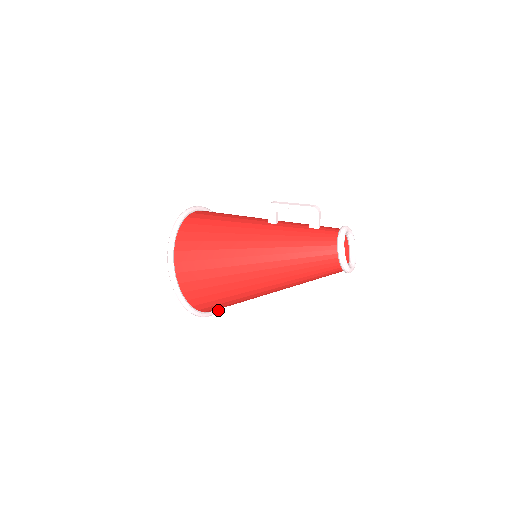
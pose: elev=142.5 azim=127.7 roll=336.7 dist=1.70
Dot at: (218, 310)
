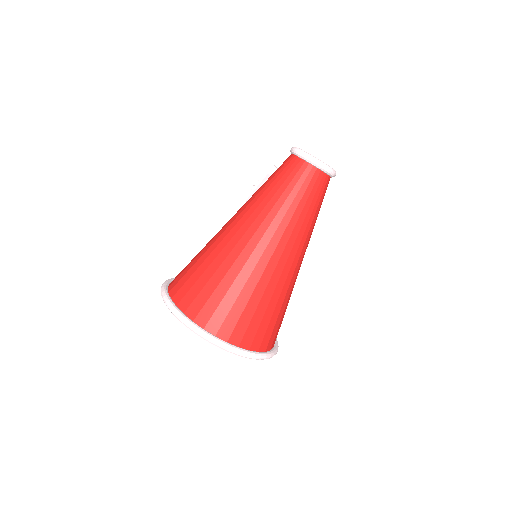
Dot at: (256, 353)
